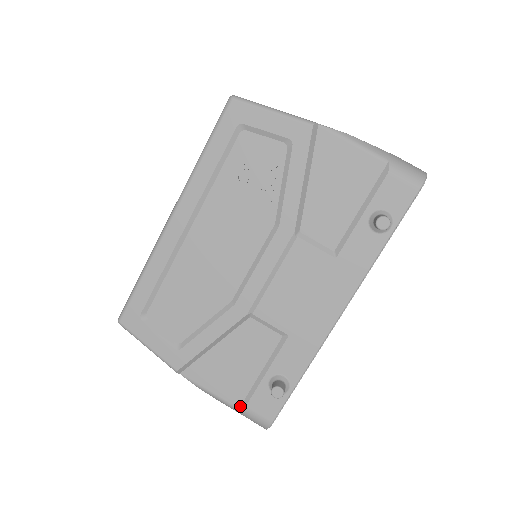
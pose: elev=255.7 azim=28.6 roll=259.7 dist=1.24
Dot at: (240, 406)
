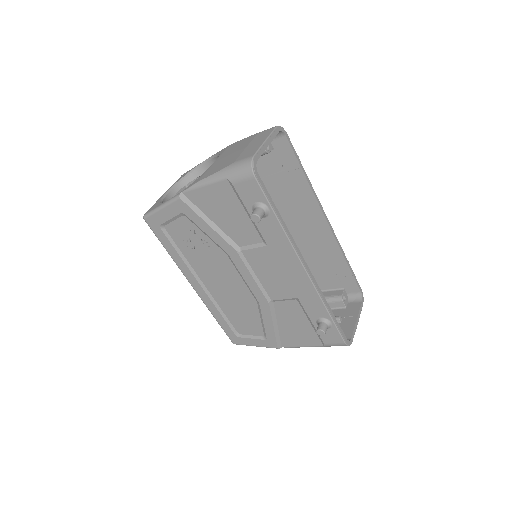
Dot at: (322, 344)
